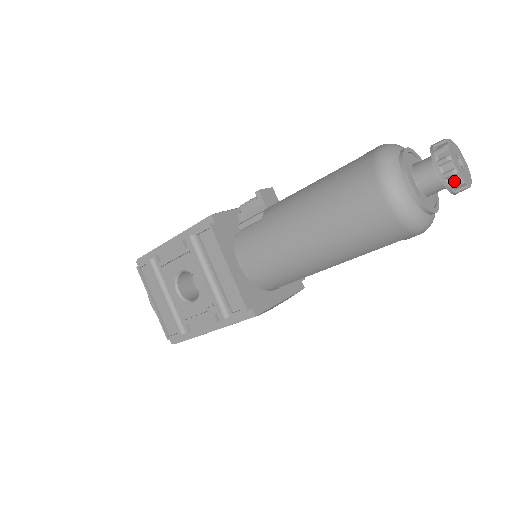
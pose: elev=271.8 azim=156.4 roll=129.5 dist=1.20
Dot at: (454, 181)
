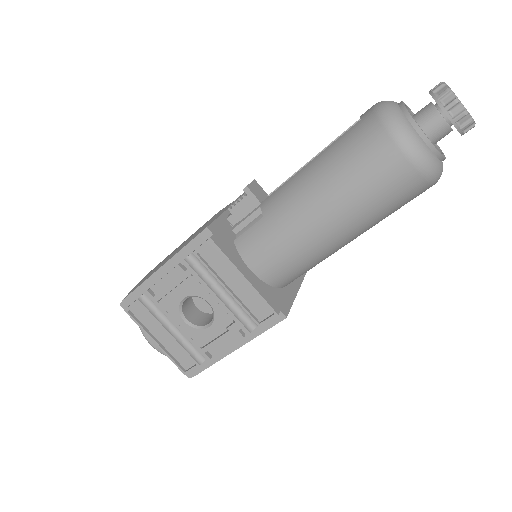
Dot at: (464, 122)
